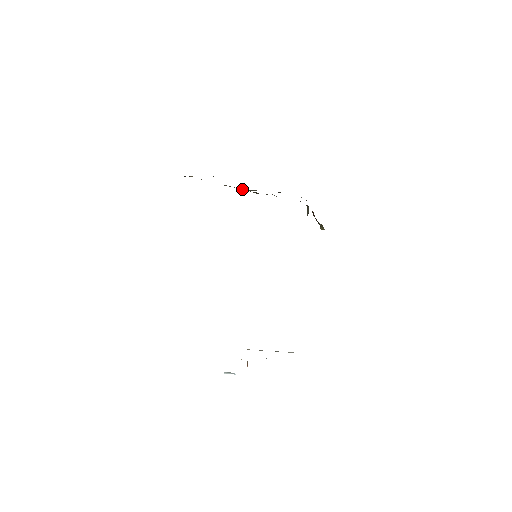
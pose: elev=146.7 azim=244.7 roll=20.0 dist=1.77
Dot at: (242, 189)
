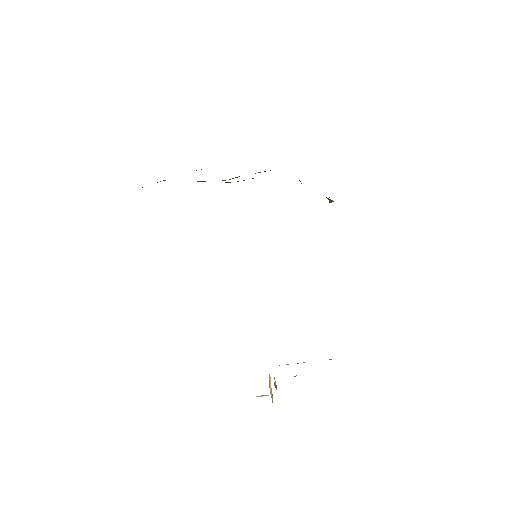
Dot at: occluded
